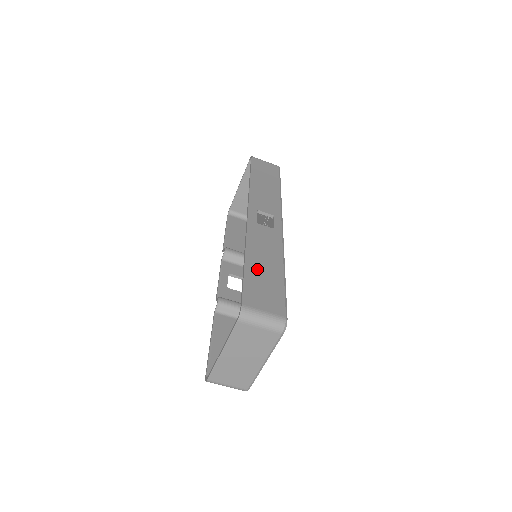
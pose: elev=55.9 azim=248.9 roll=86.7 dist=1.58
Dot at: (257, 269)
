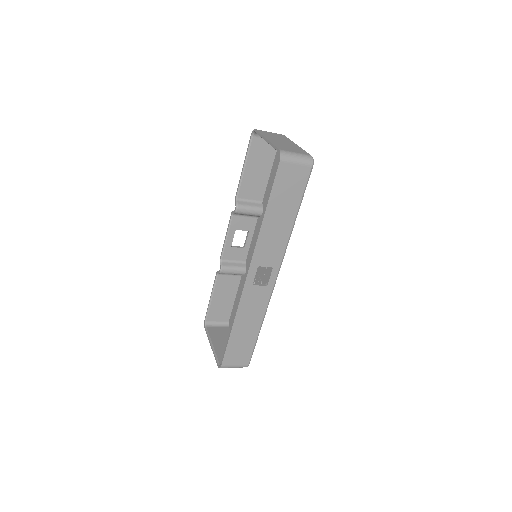
Dot at: (239, 335)
